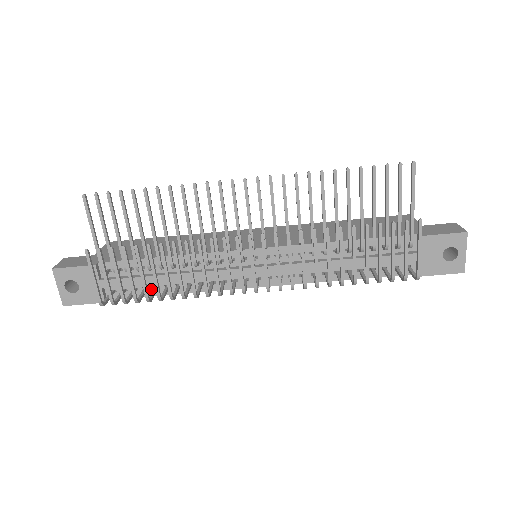
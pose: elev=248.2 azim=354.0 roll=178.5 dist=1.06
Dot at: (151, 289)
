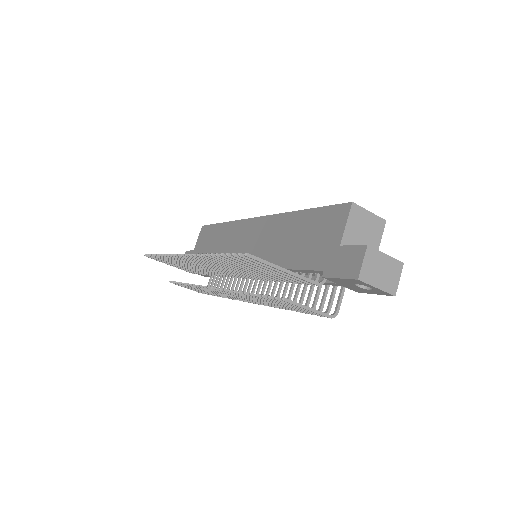
Dot at: occluded
